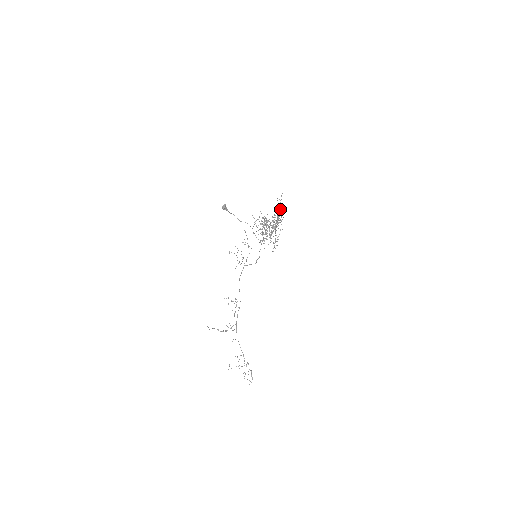
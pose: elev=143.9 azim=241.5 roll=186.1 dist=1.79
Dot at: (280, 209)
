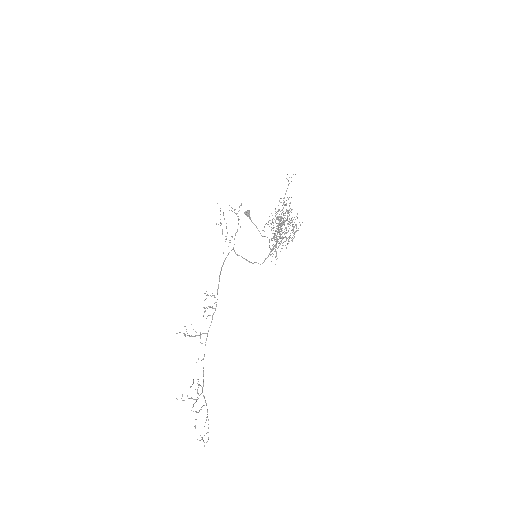
Dot at: occluded
